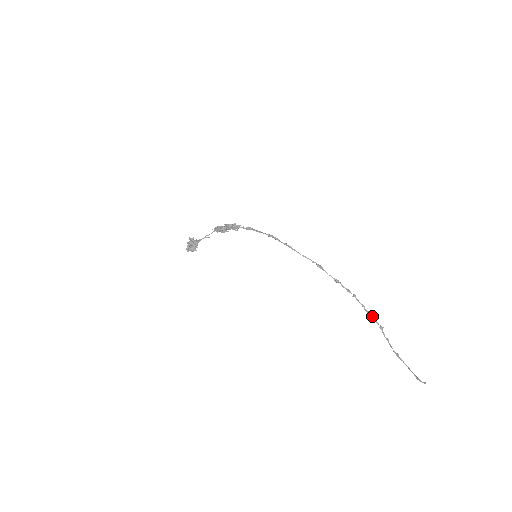
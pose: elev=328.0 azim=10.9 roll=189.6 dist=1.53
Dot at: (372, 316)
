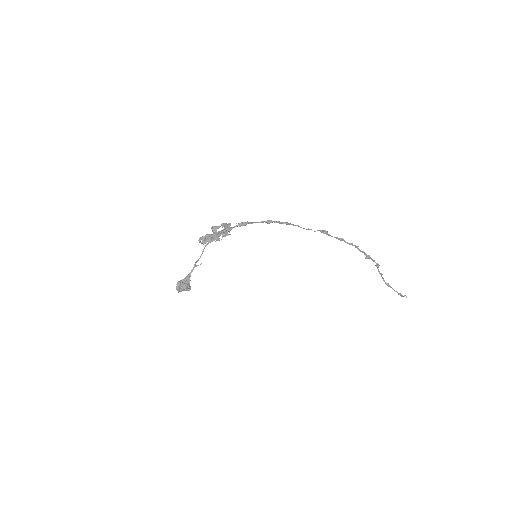
Dot at: (370, 258)
